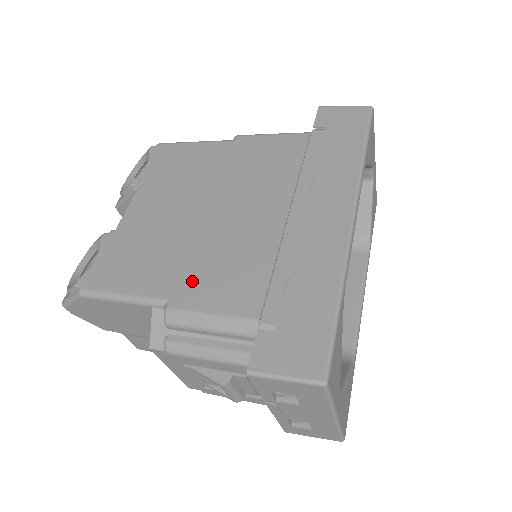
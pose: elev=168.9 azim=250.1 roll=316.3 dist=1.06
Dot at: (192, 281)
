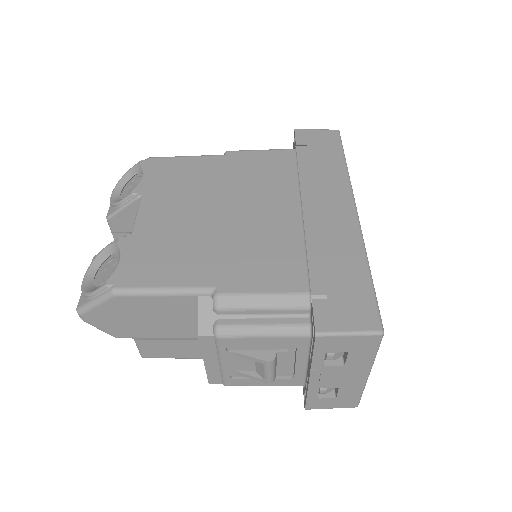
Dot at: (233, 269)
